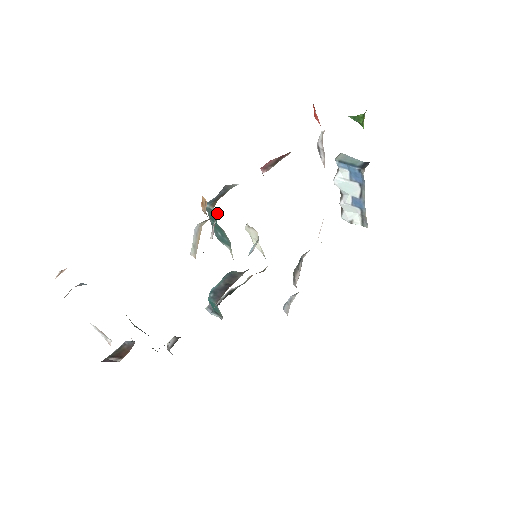
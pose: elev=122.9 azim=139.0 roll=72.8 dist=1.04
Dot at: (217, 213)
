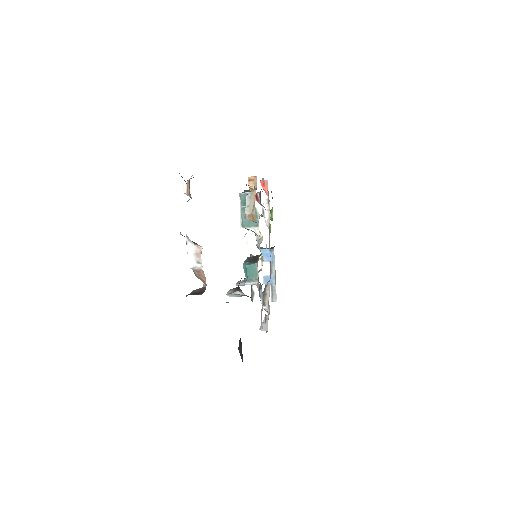
Dot at: occluded
